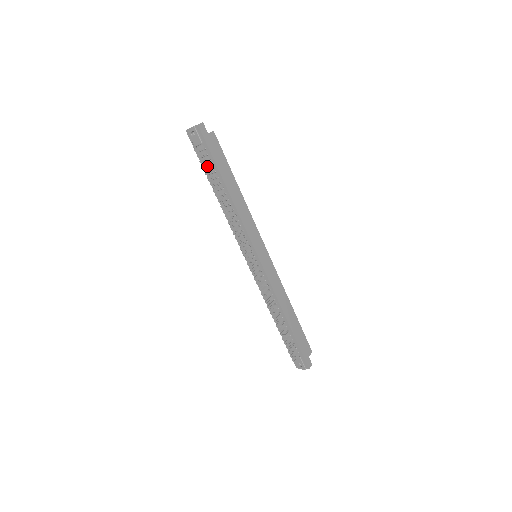
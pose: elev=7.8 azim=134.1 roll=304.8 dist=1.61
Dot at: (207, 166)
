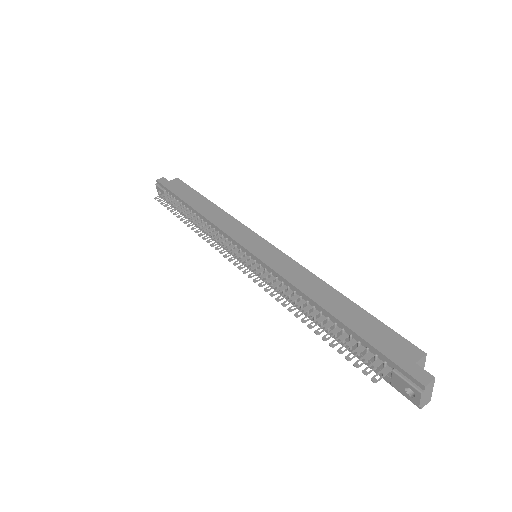
Dot at: occluded
